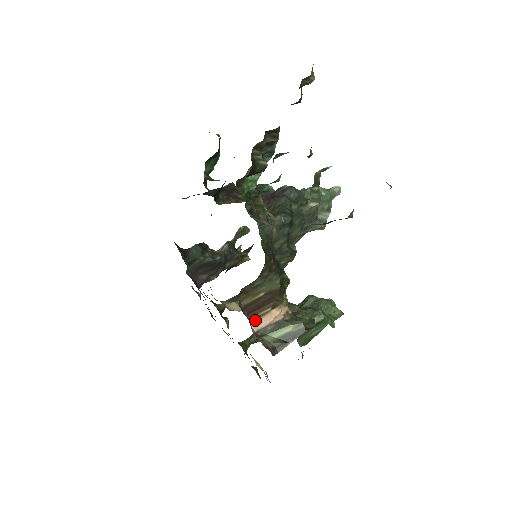
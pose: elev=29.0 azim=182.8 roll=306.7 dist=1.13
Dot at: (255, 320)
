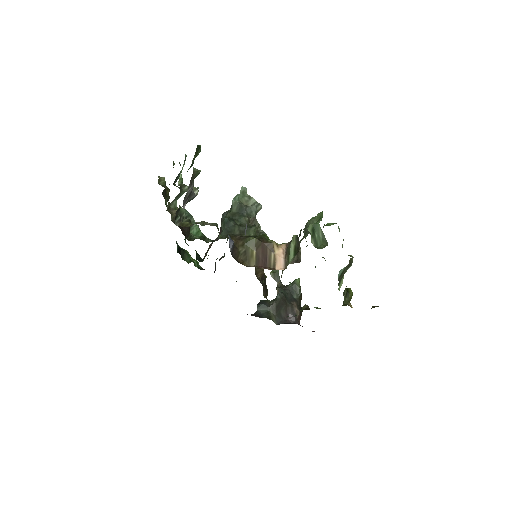
Dot at: (276, 267)
